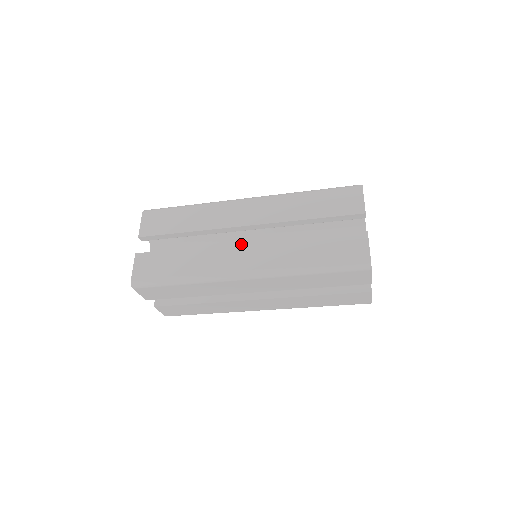
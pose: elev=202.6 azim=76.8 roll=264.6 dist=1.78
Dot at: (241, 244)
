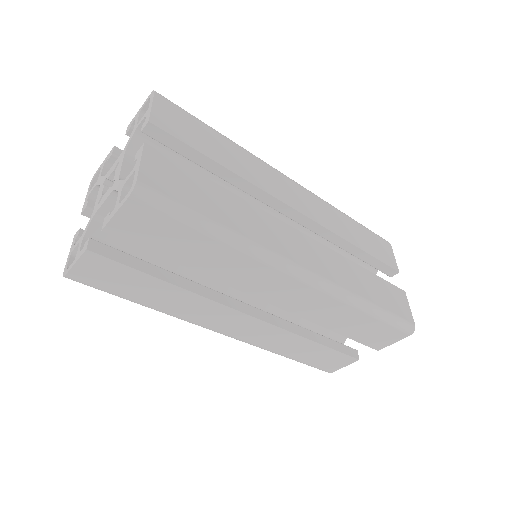
Dot at: (297, 231)
